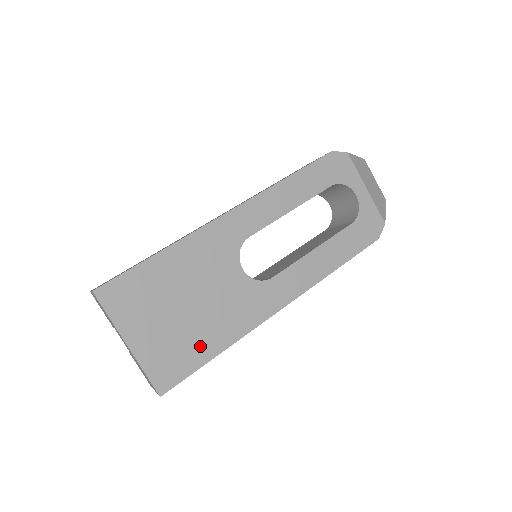
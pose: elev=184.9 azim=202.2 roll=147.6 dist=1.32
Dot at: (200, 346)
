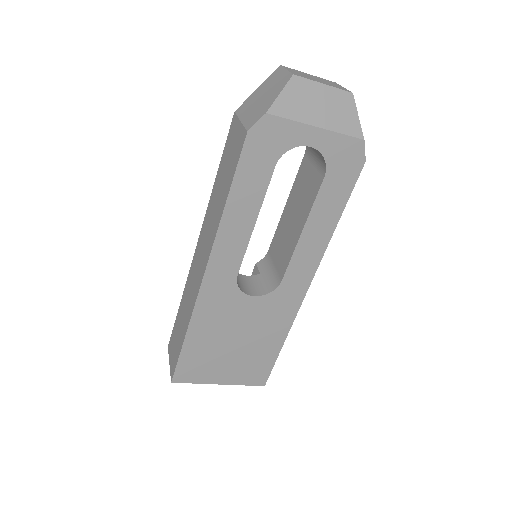
Dot at: (265, 352)
